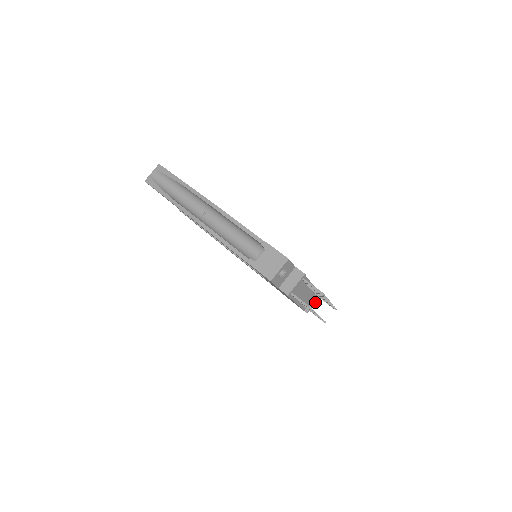
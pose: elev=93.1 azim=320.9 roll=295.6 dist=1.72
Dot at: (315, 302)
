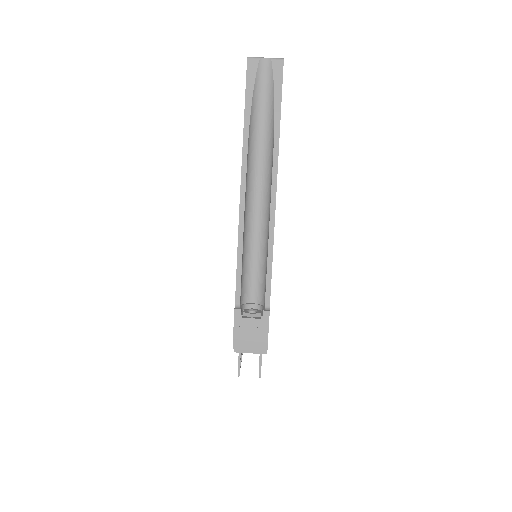
Dot at: occluded
